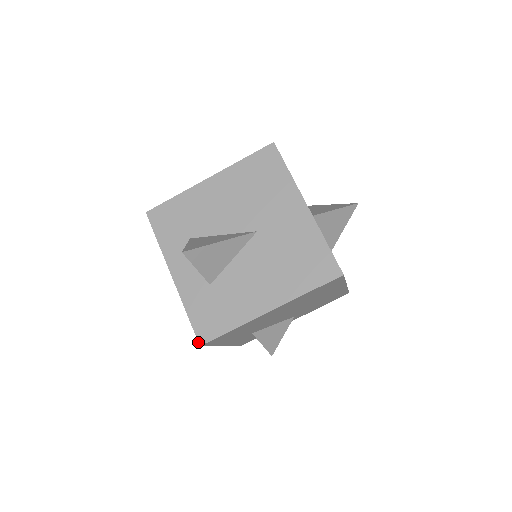
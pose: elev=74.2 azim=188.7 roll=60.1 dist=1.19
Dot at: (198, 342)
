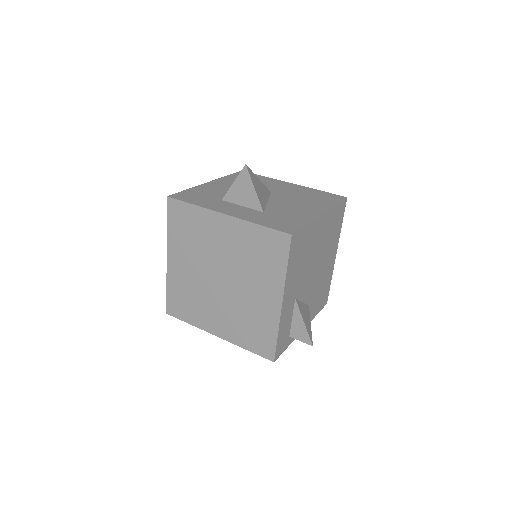
Dot at: (288, 233)
